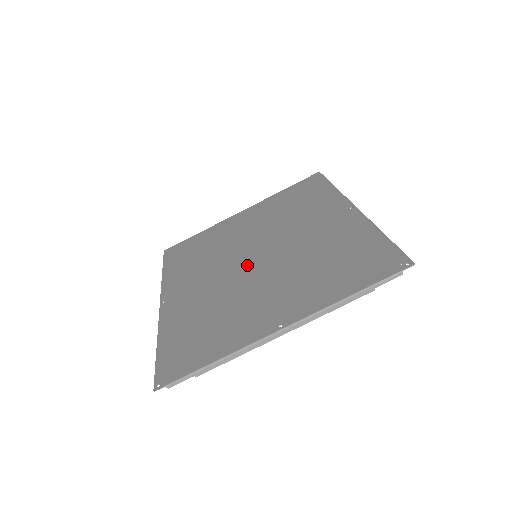
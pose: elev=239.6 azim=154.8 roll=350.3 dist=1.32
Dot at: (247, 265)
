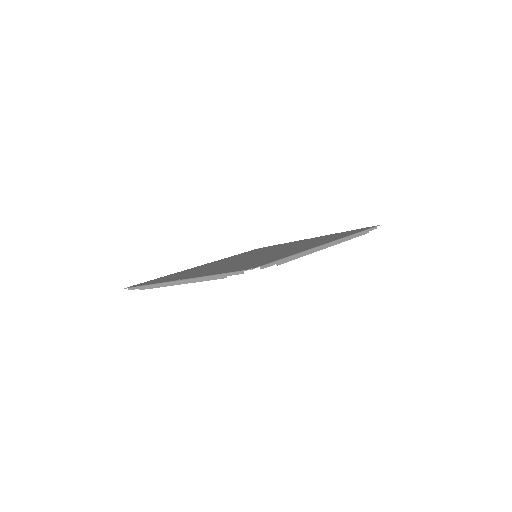
Dot at: (244, 258)
